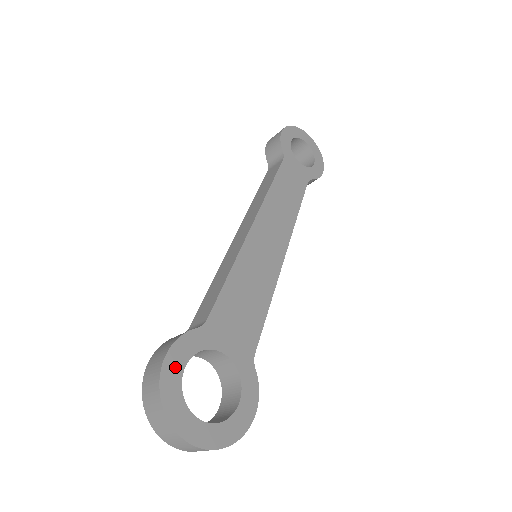
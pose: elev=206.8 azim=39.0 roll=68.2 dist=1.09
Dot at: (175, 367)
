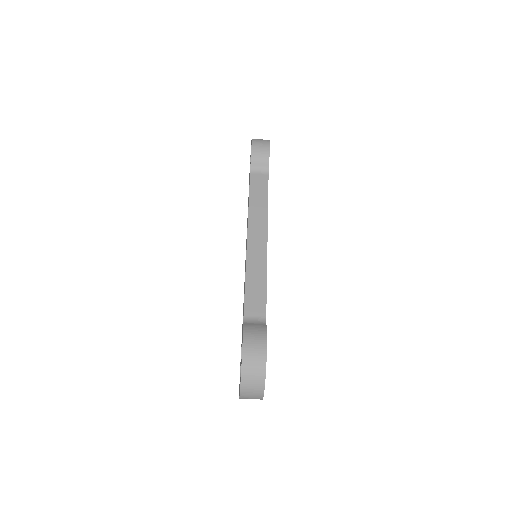
Dot at: occluded
